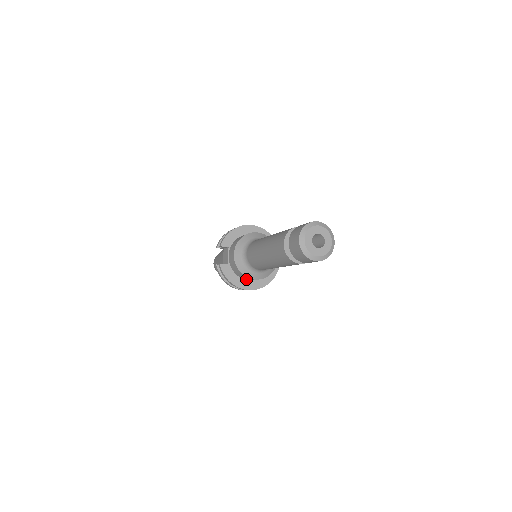
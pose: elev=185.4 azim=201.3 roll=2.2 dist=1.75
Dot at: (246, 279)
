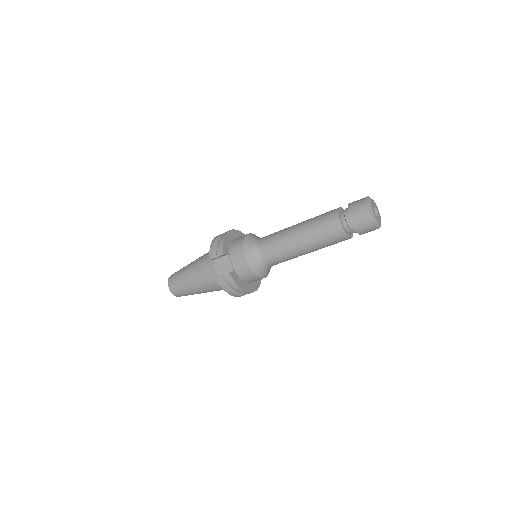
Dot at: (250, 282)
